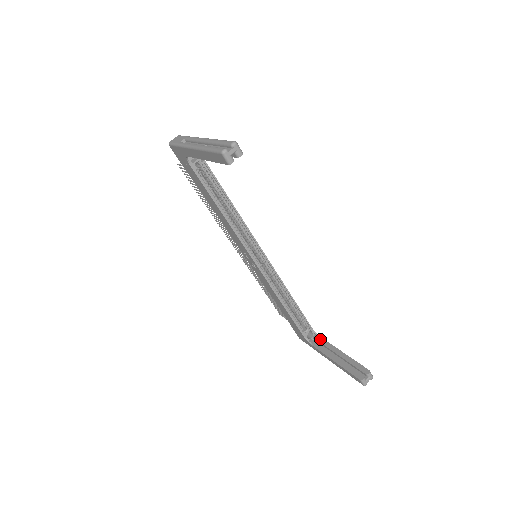
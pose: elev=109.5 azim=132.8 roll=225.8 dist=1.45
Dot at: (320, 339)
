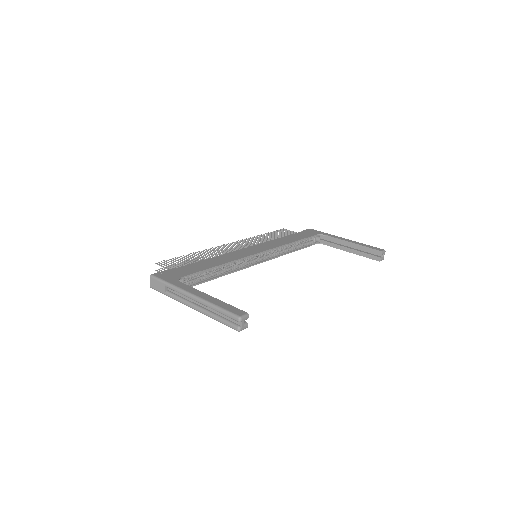
Dot at: (327, 238)
